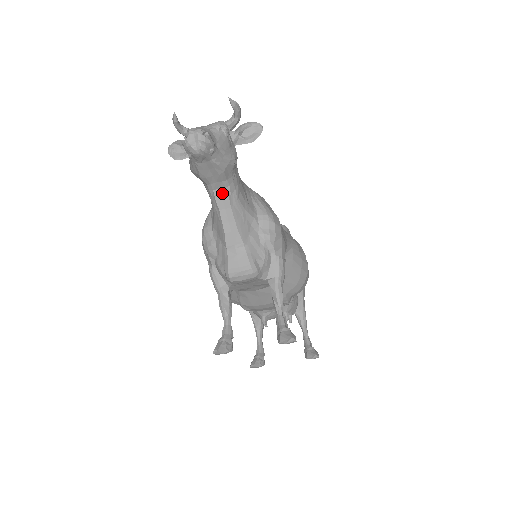
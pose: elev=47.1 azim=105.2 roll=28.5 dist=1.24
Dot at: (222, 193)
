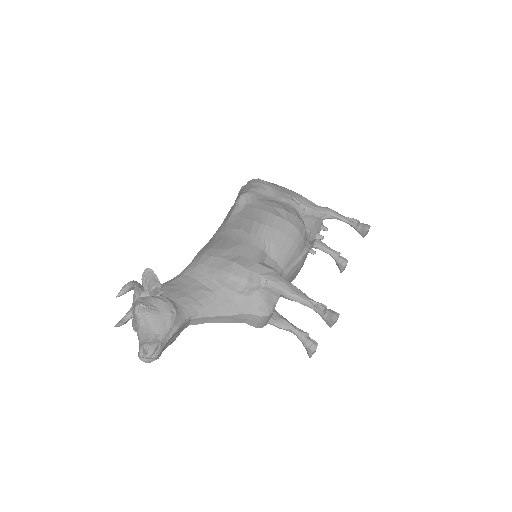
Dot at: (194, 321)
